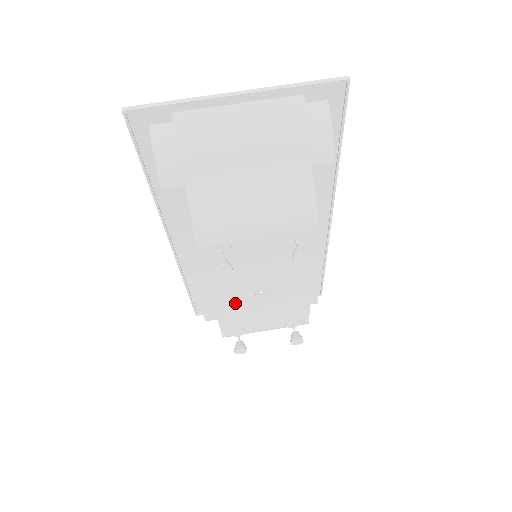
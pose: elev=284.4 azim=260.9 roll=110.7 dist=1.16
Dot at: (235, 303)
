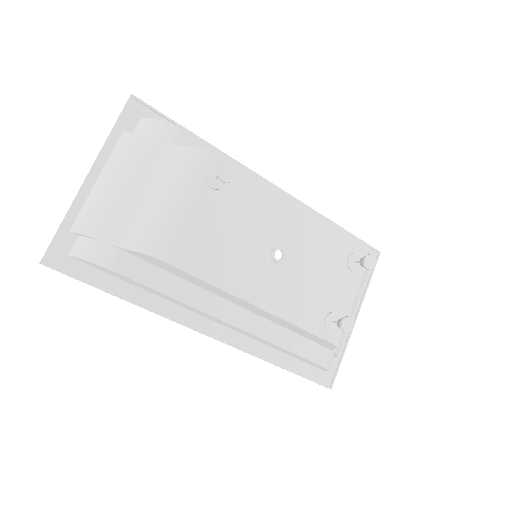
Dot at: (279, 291)
